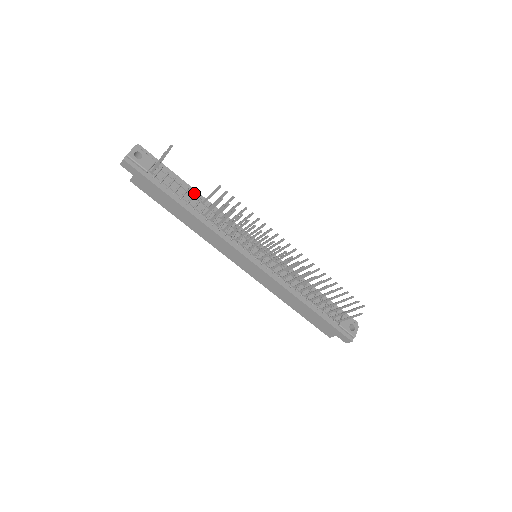
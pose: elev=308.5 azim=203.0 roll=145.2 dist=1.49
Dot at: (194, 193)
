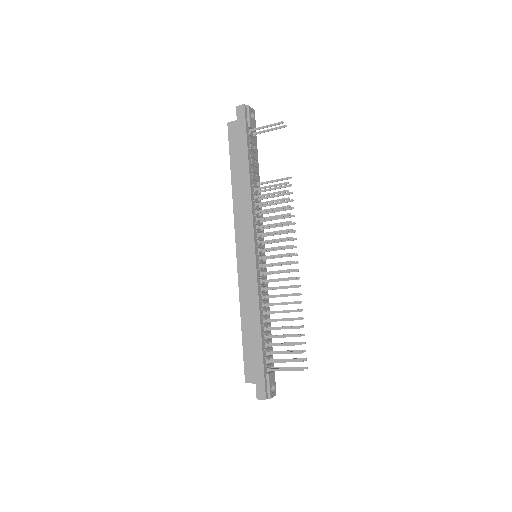
Dot at: occluded
